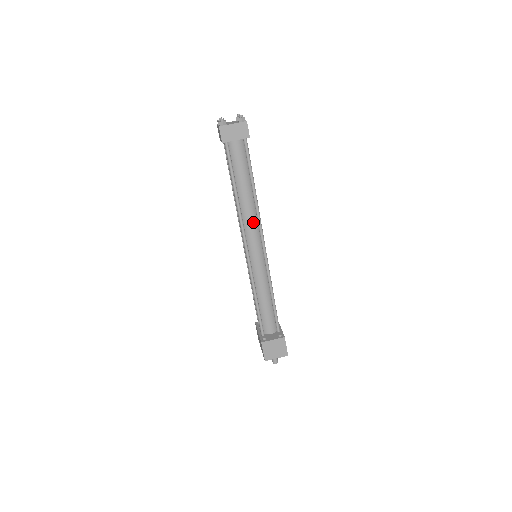
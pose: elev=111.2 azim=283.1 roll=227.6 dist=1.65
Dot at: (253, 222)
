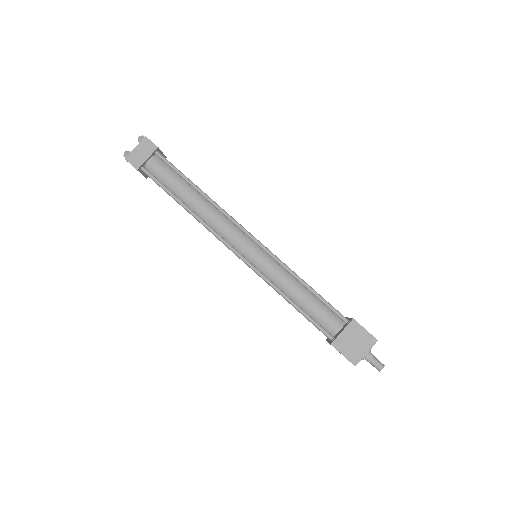
Dot at: (221, 220)
